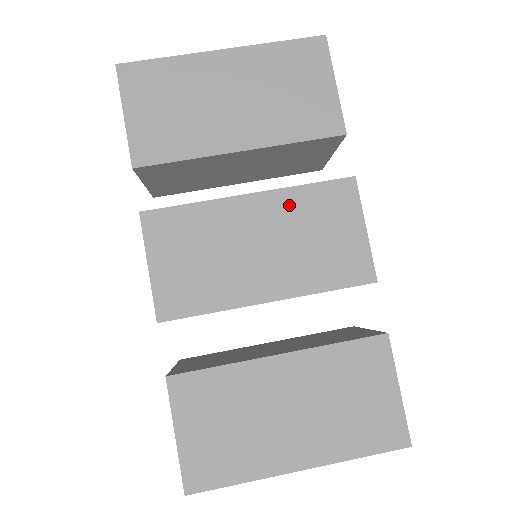
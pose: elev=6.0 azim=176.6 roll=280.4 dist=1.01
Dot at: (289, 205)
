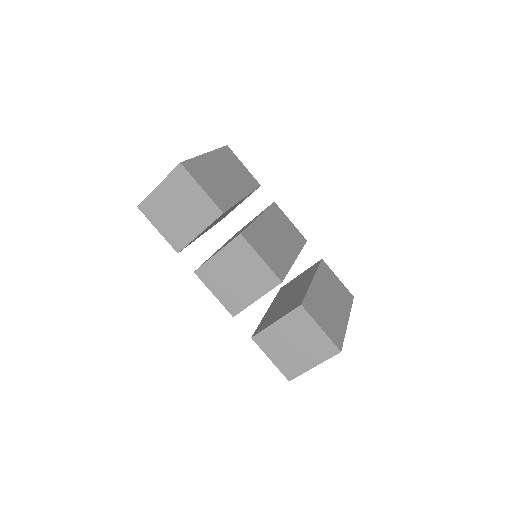
Dot at: (271, 218)
